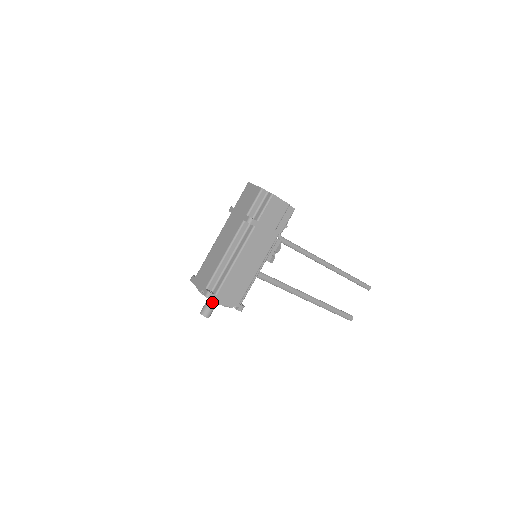
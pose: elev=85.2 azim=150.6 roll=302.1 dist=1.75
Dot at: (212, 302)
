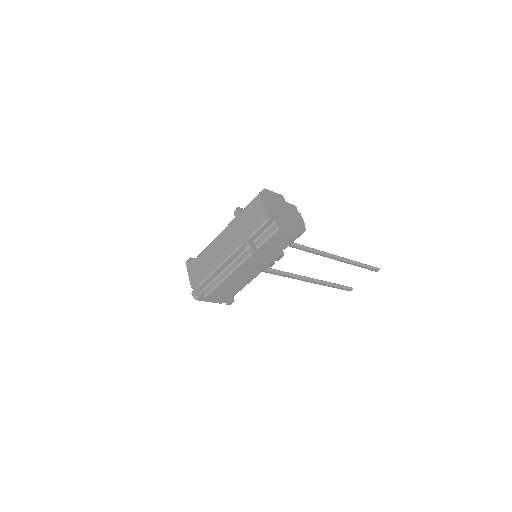
Dot at: occluded
